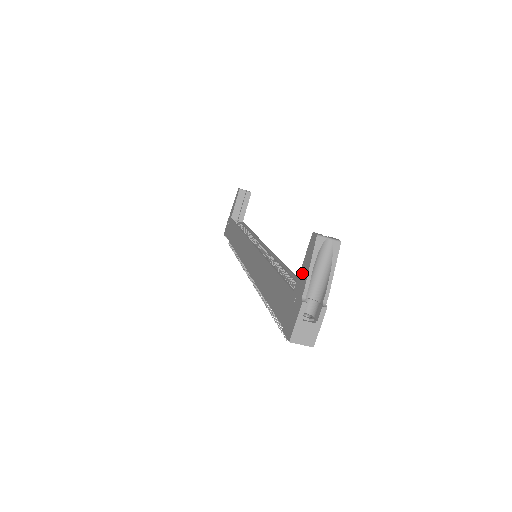
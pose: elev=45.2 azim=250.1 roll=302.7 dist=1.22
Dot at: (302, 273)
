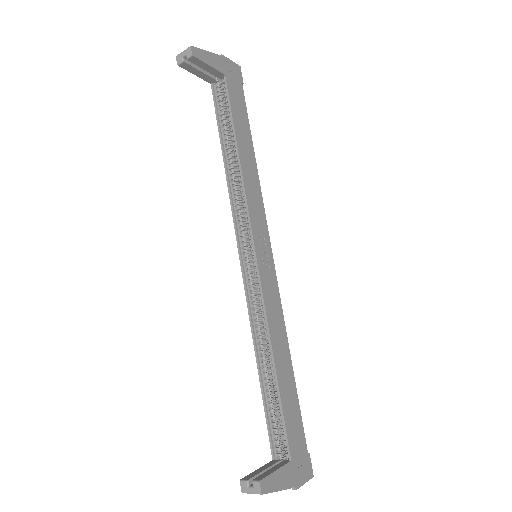
Dot at: occluded
